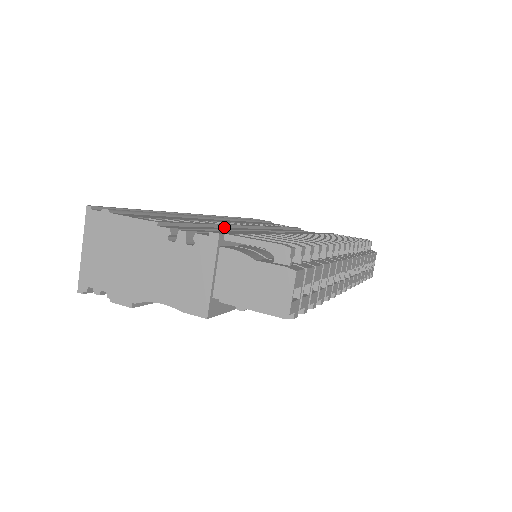
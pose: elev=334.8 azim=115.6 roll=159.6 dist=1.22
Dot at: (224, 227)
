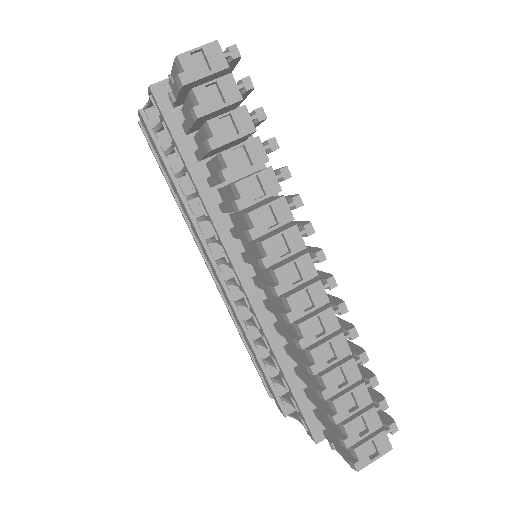
Dot at: occluded
